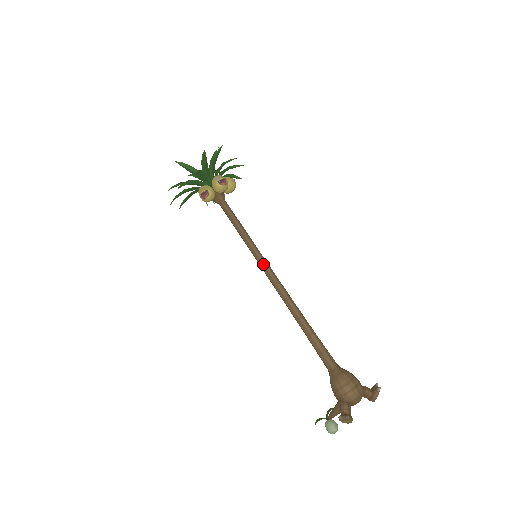
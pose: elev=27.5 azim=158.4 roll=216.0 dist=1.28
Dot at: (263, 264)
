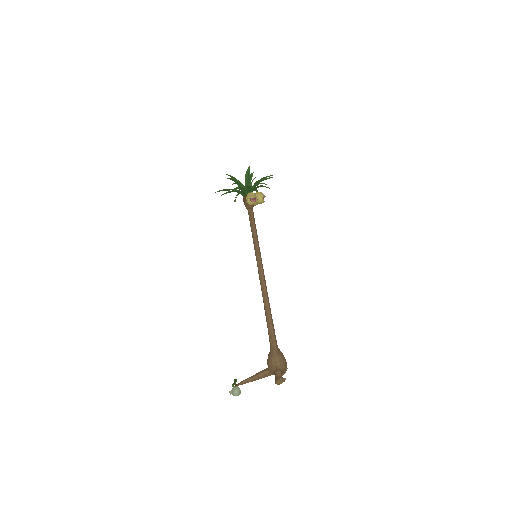
Dot at: (262, 264)
